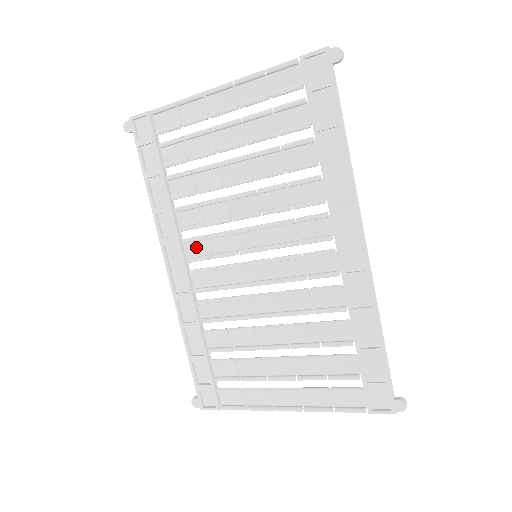
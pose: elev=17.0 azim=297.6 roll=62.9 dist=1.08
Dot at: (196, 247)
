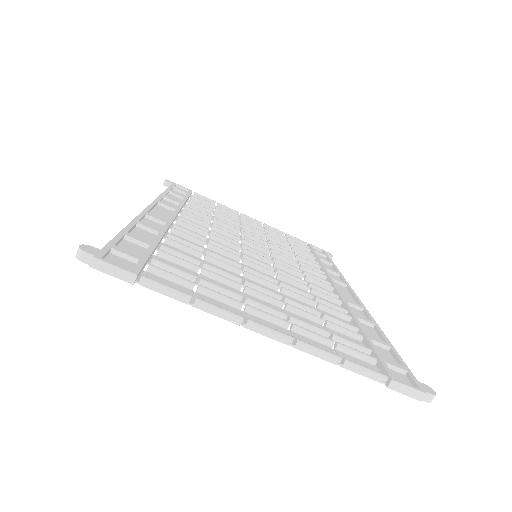
Dot at: occluded
